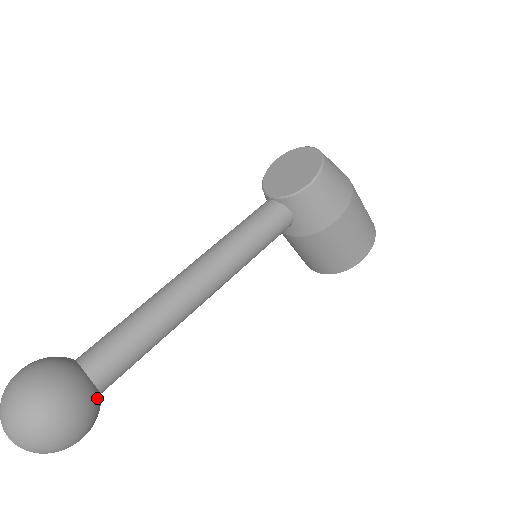
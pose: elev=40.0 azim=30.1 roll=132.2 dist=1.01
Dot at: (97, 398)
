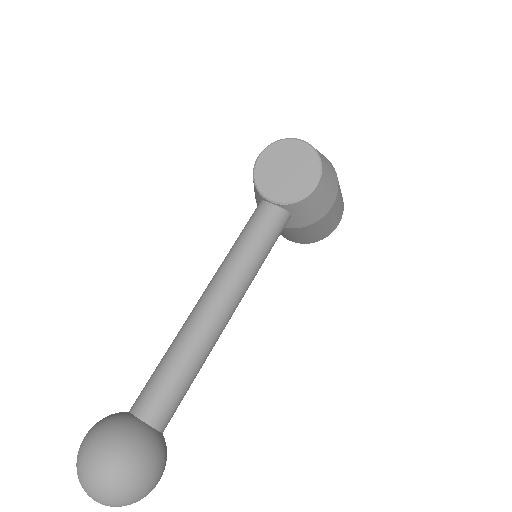
Dot at: (165, 442)
